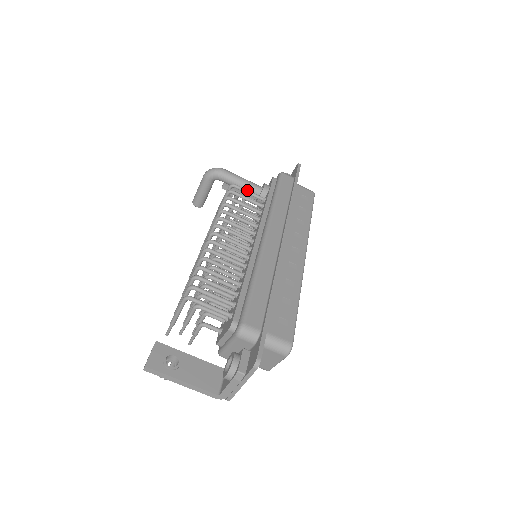
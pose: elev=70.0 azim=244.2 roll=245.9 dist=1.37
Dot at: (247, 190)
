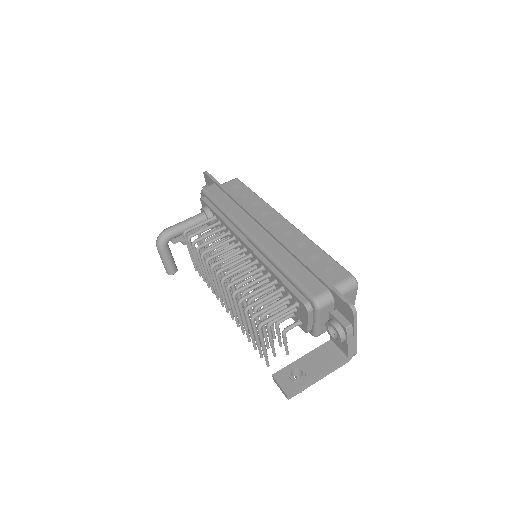
Dot at: (197, 224)
